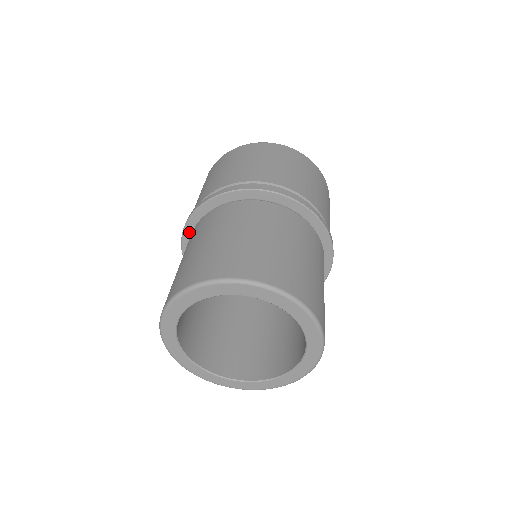
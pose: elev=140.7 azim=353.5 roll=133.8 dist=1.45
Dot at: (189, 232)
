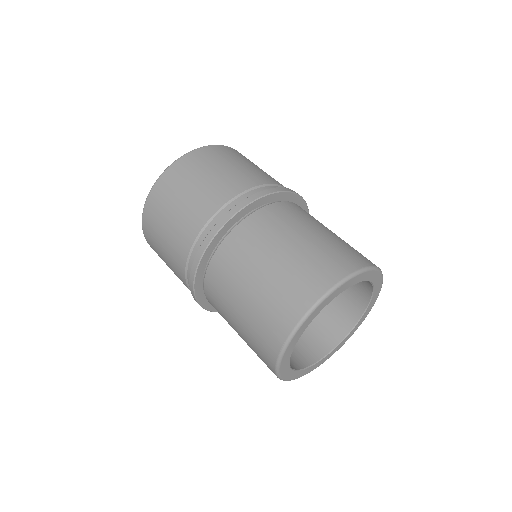
Dot at: (199, 279)
